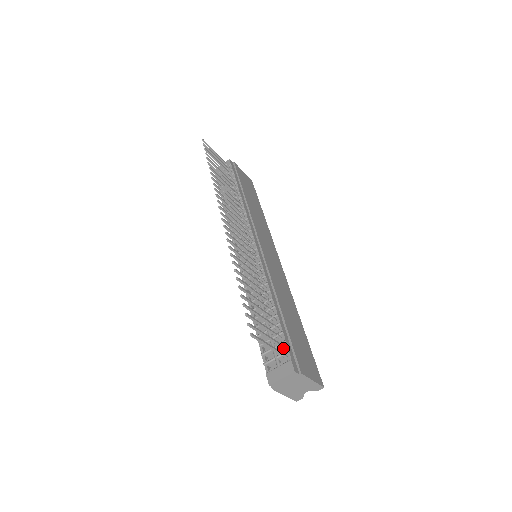
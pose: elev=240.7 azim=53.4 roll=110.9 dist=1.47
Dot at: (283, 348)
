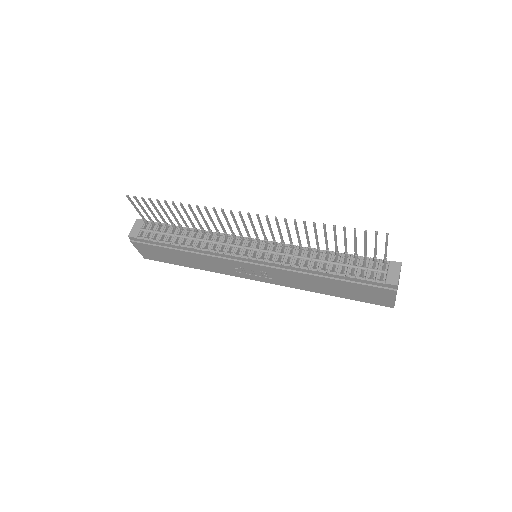
Dot at: (376, 261)
